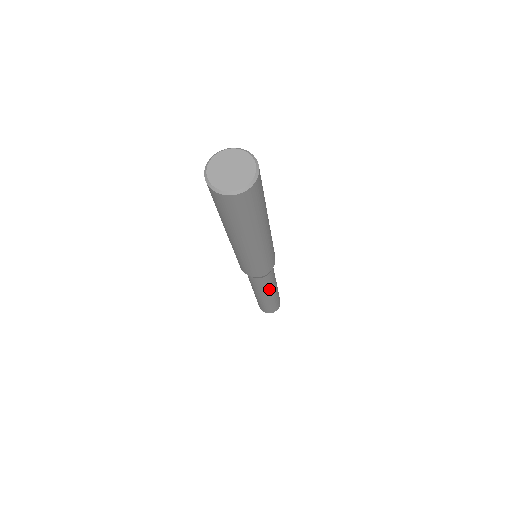
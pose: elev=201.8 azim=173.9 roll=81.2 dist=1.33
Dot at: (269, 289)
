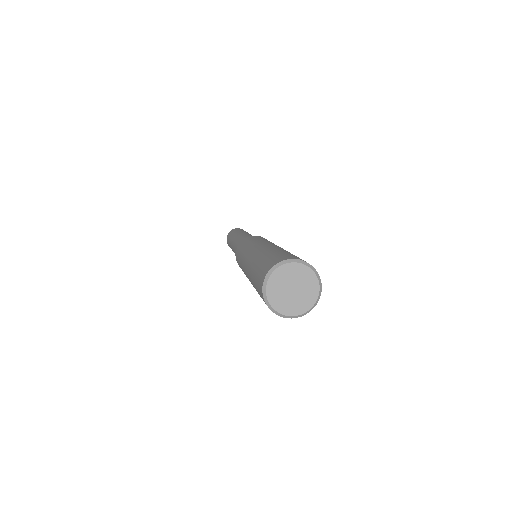
Dot at: occluded
